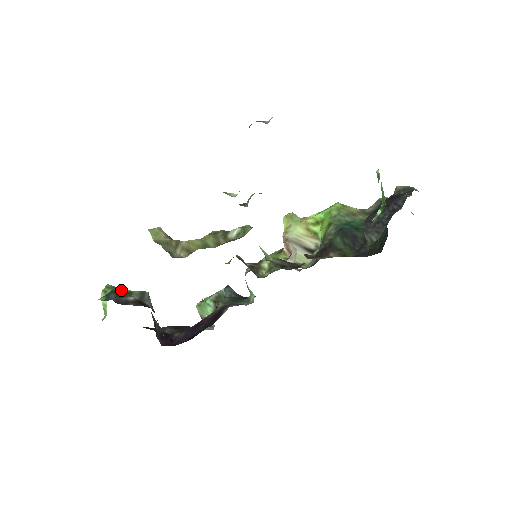
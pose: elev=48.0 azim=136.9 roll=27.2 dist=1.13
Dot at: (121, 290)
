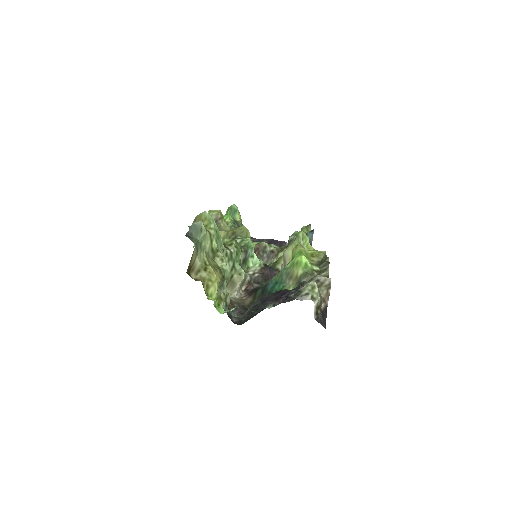
Dot at: (225, 219)
